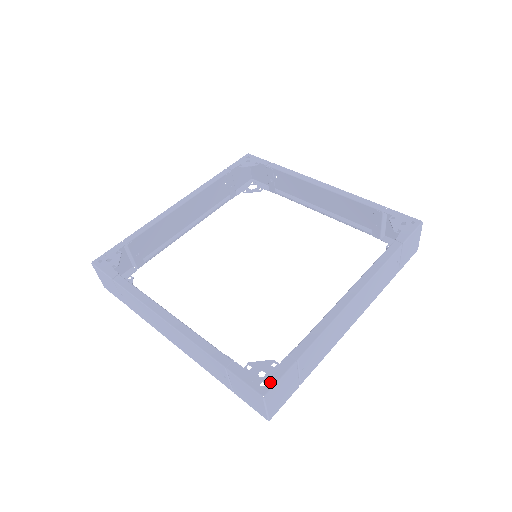
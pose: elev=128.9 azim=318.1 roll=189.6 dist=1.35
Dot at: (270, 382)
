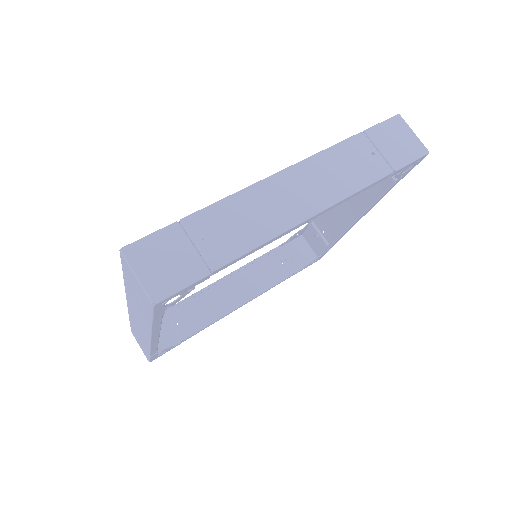
Dot at: (138, 242)
